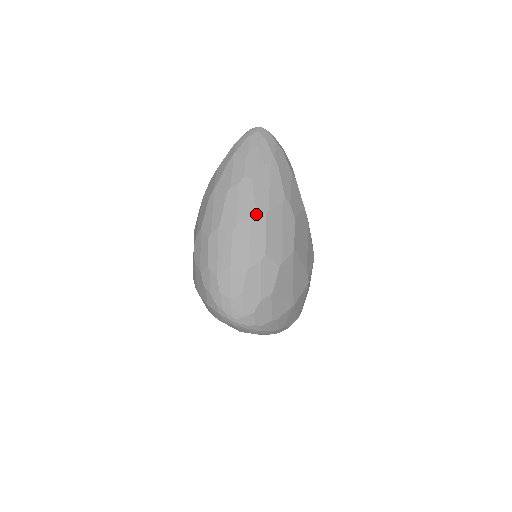
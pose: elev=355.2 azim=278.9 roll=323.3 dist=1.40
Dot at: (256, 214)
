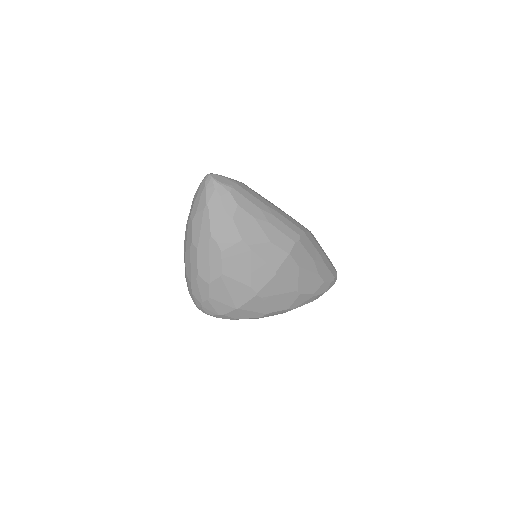
Dot at: (192, 247)
